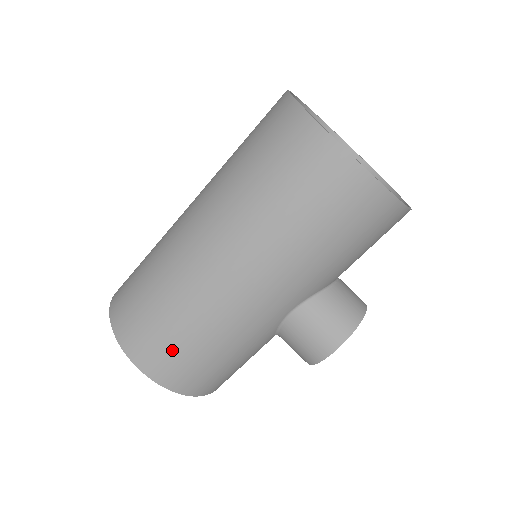
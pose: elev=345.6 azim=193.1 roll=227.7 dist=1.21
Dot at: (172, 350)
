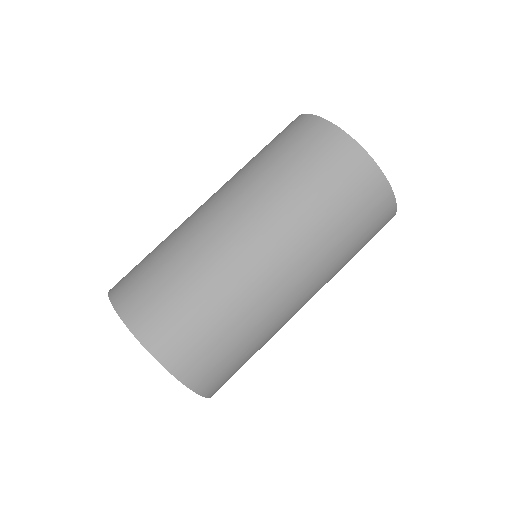
Dot at: (238, 369)
